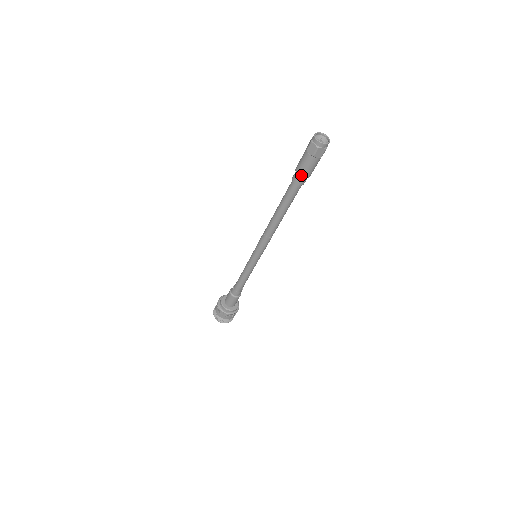
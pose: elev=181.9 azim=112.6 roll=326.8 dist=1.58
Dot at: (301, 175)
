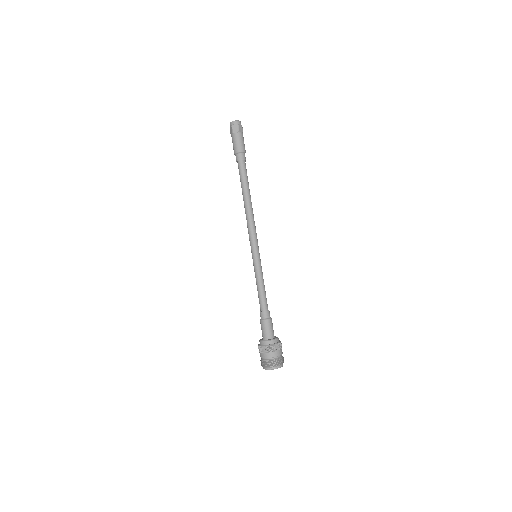
Dot at: (235, 152)
